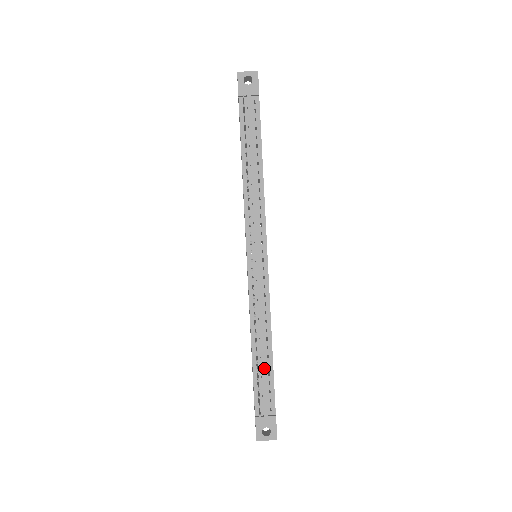
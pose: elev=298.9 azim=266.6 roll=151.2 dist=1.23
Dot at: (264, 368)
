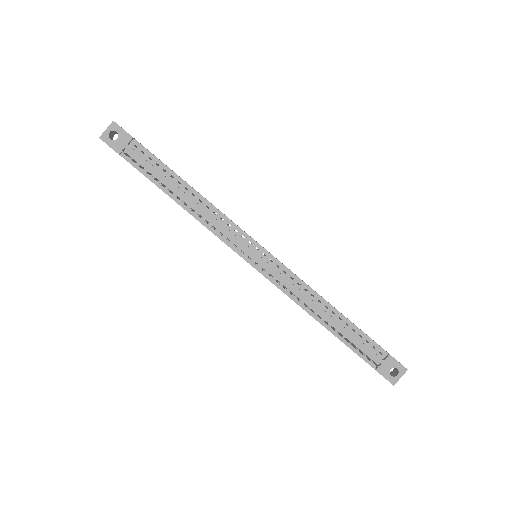
Dot at: (346, 330)
